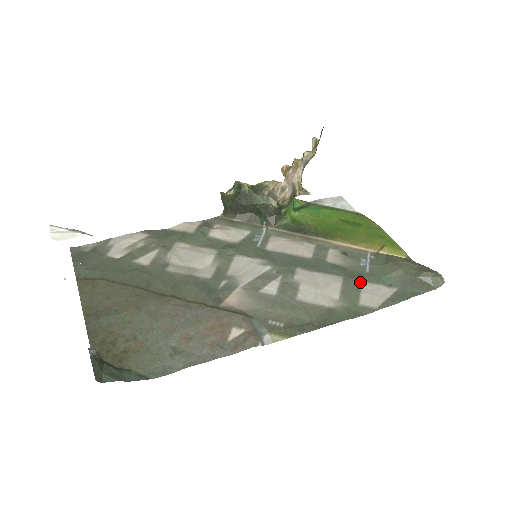
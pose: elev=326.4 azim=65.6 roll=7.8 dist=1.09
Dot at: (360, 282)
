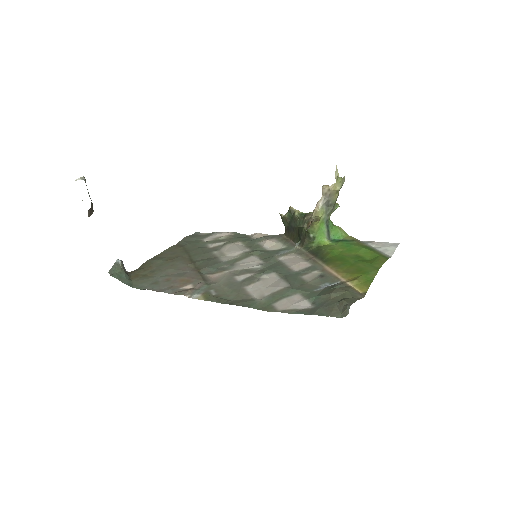
Dot at: (296, 293)
